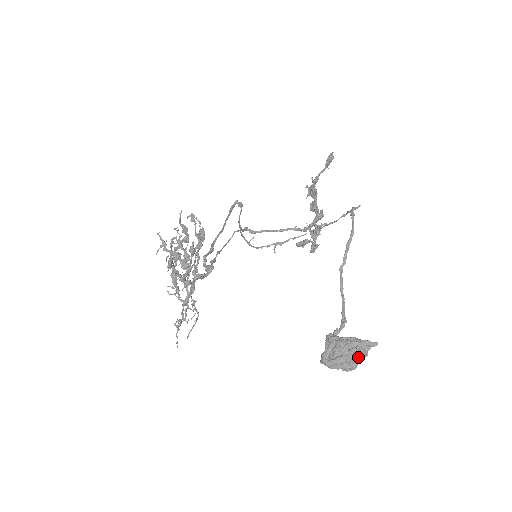
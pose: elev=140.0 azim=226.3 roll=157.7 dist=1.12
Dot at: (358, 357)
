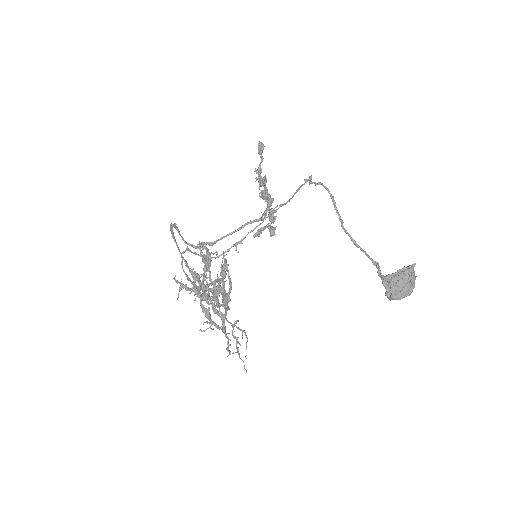
Dot at: (414, 279)
